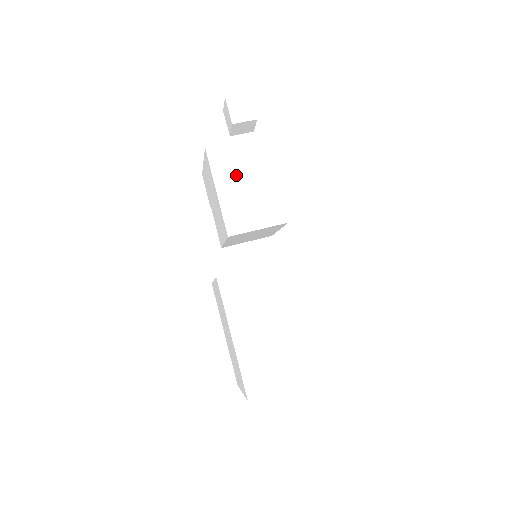
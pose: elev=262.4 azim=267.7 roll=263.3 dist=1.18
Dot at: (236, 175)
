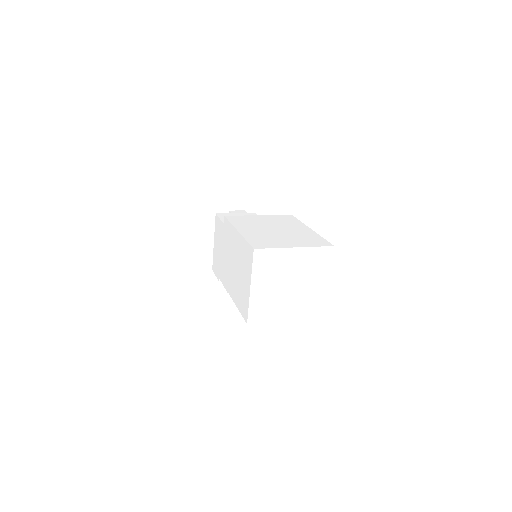
Dot at: occluded
